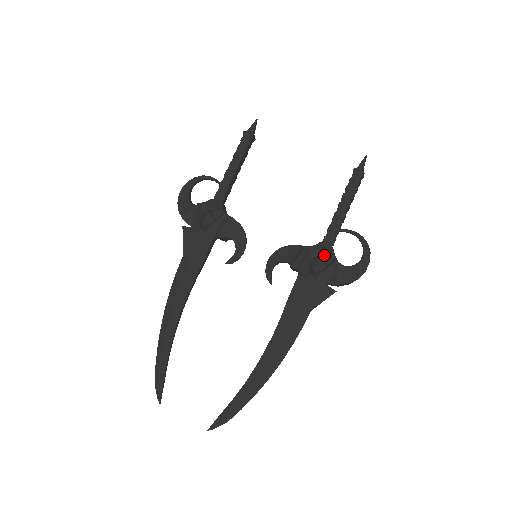
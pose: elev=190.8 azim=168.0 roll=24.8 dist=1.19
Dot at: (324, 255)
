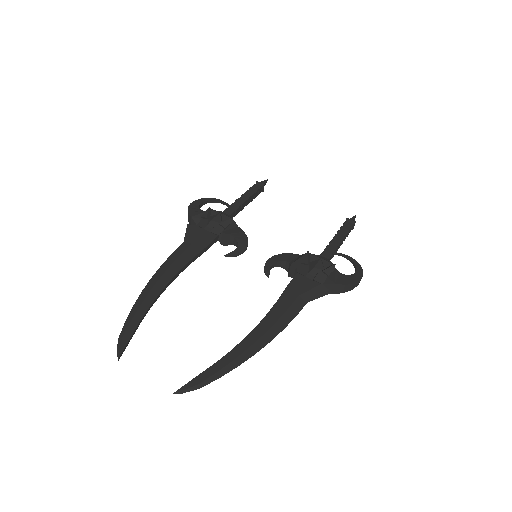
Dot at: (323, 261)
